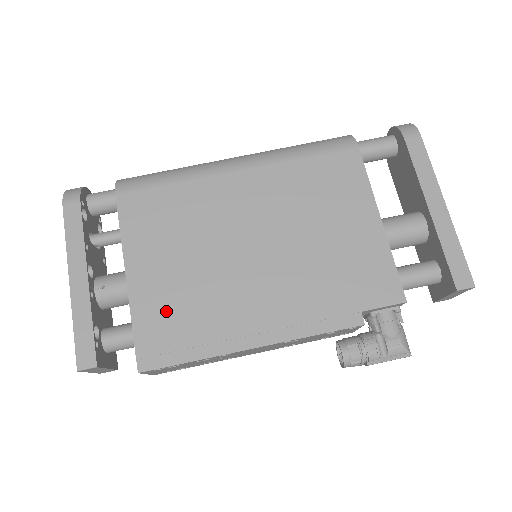
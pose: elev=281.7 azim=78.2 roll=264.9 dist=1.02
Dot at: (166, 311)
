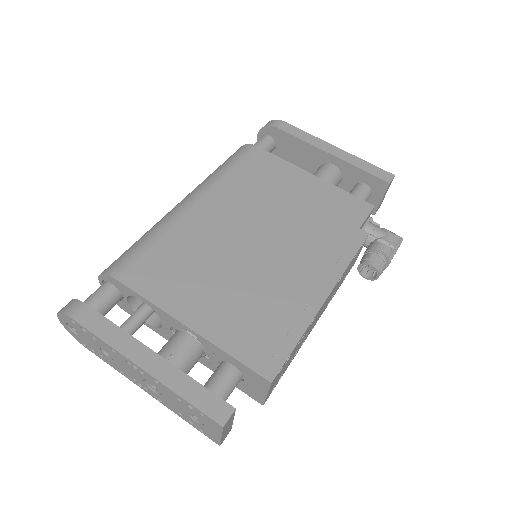
Dot at: (244, 324)
